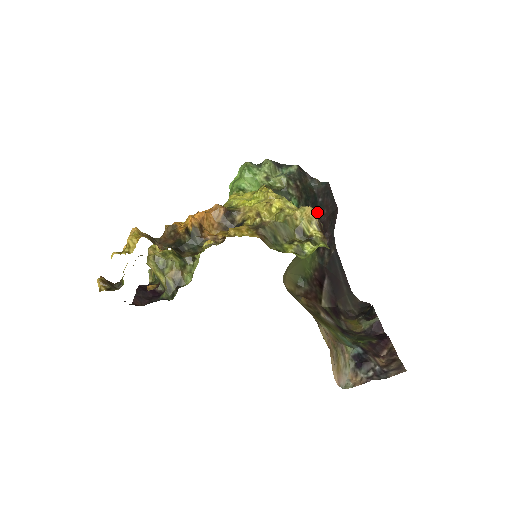
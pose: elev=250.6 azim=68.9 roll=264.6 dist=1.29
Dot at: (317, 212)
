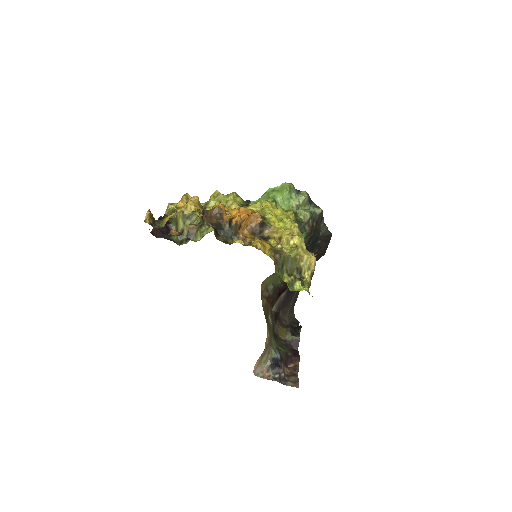
Dot at: (312, 248)
